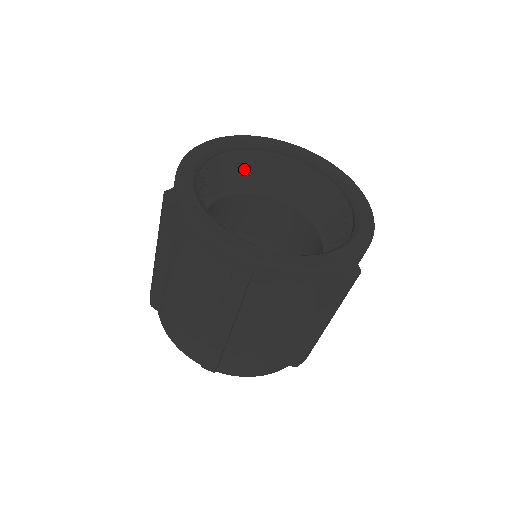
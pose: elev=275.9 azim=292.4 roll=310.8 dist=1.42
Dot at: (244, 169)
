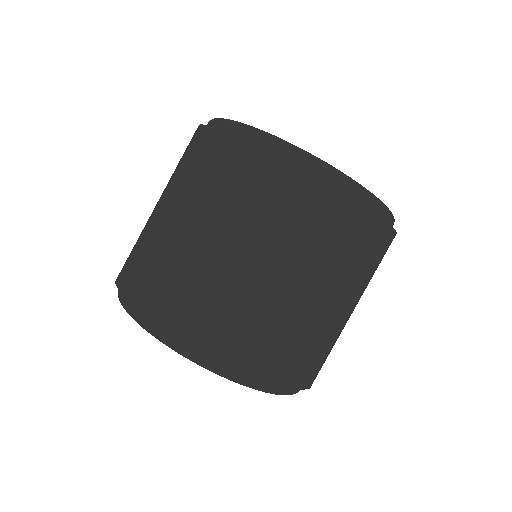
Dot at: occluded
